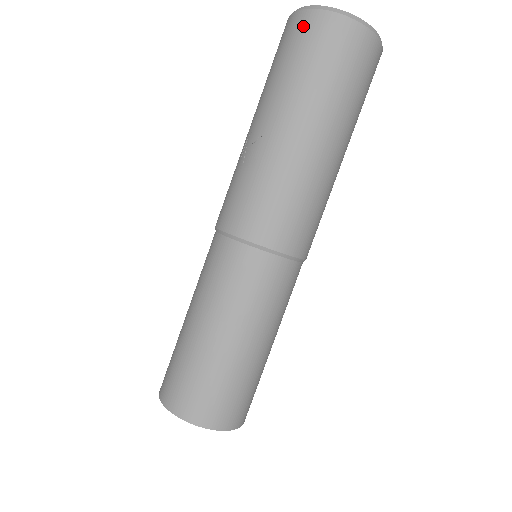
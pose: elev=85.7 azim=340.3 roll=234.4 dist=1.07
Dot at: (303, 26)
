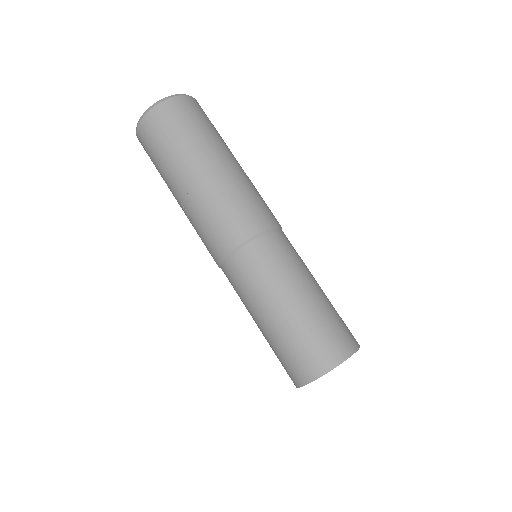
Dot at: (148, 128)
